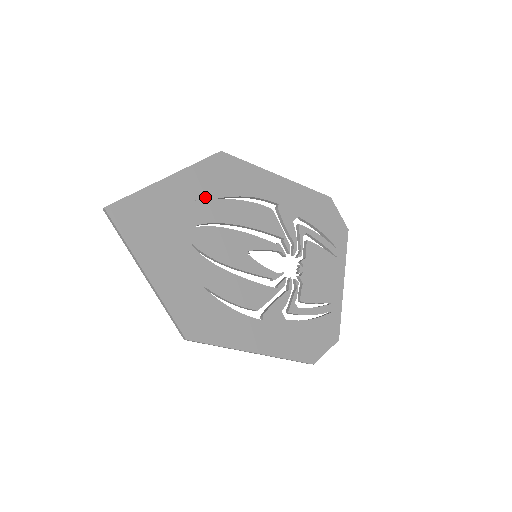
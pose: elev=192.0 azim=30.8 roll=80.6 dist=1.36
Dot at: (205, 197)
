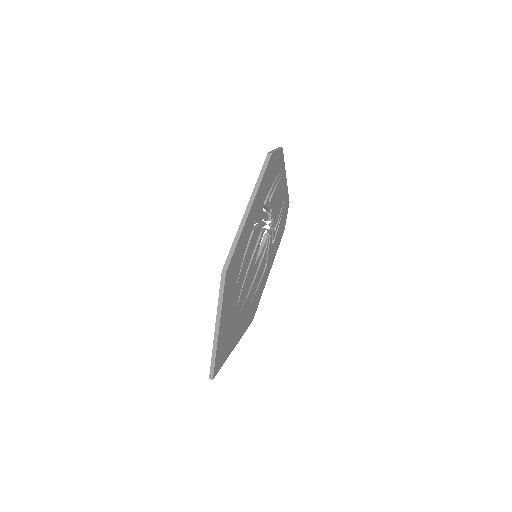
Dot at: (233, 296)
